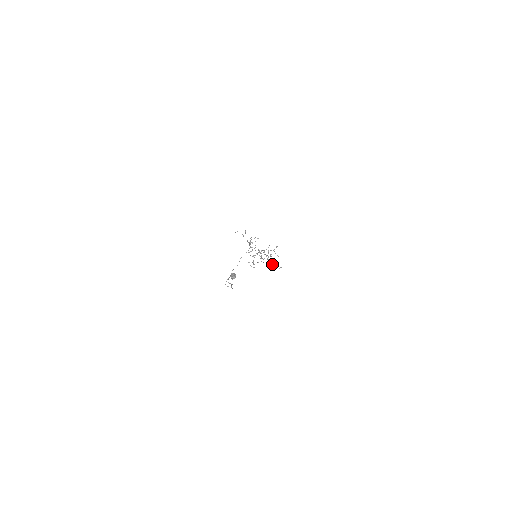
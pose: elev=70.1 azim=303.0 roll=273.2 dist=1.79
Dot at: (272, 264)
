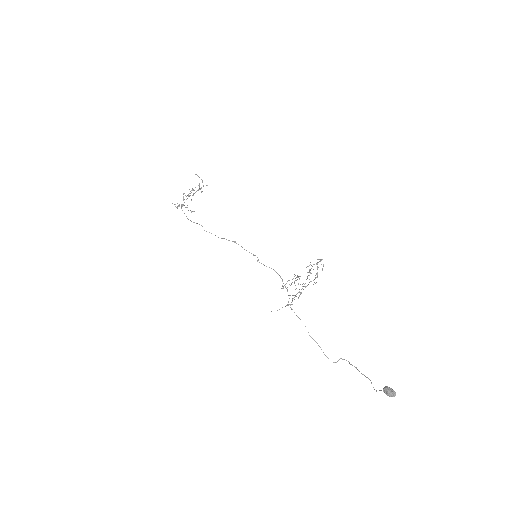
Dot at: (311, 268)
